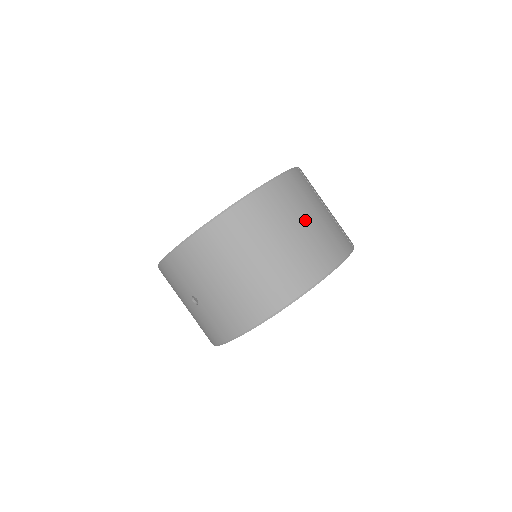
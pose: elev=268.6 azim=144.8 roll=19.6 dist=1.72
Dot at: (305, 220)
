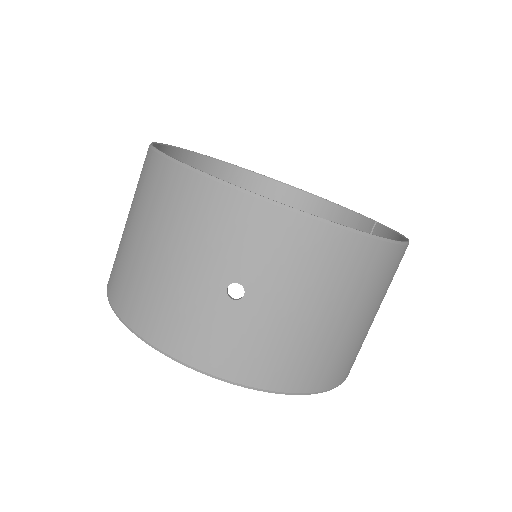
Dot at: occluded
